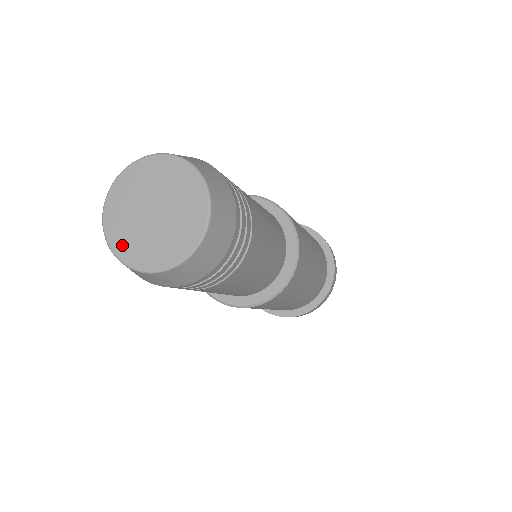
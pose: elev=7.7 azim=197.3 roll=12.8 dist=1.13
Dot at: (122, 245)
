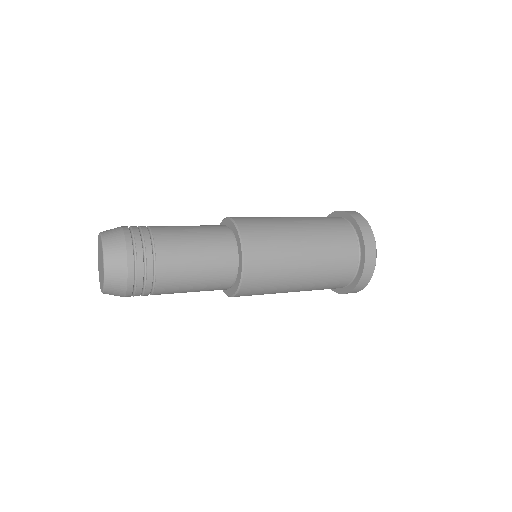
Dot at: occluded
